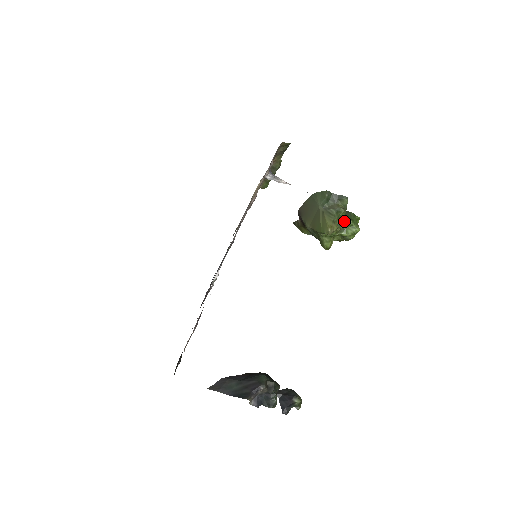
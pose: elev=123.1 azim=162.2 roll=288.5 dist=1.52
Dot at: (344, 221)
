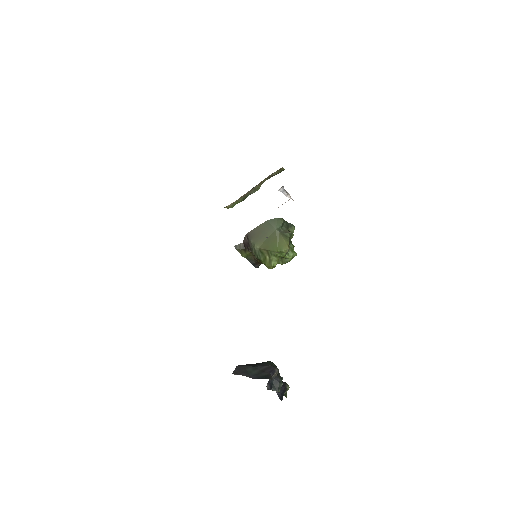
Dot at: (289, 245)
